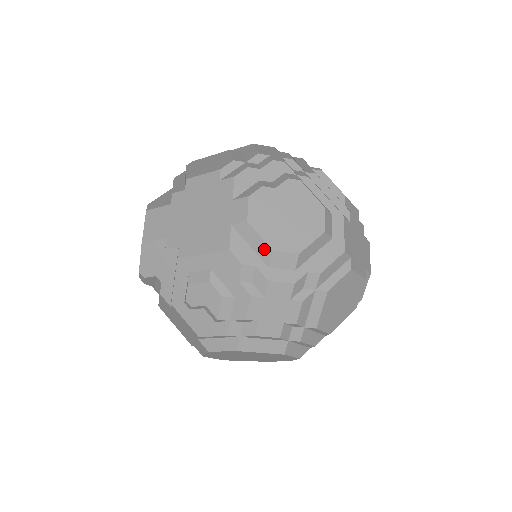
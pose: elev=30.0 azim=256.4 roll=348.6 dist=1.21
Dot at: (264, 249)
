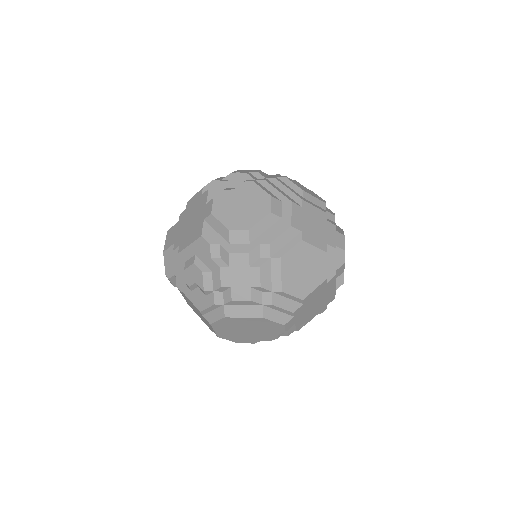
Dot at: (224, 231)
